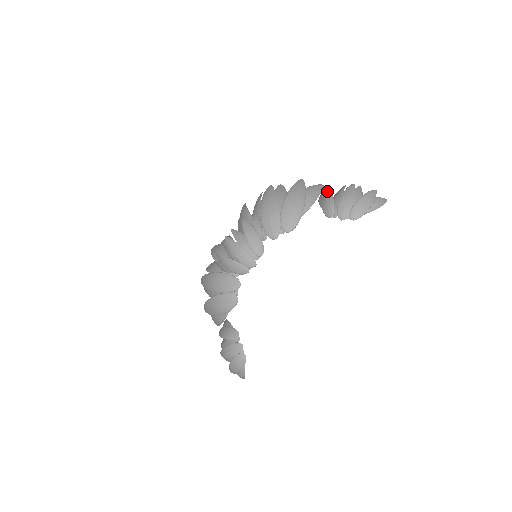
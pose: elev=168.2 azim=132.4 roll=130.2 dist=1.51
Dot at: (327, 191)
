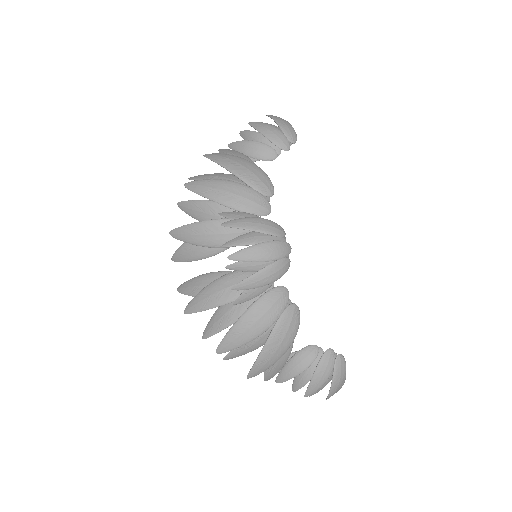
Dot at: (238, 145)
